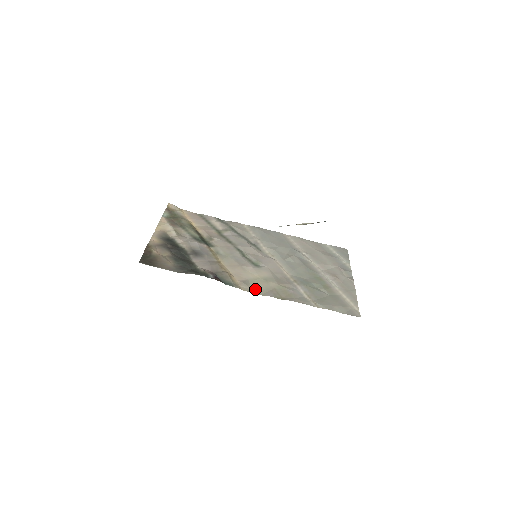
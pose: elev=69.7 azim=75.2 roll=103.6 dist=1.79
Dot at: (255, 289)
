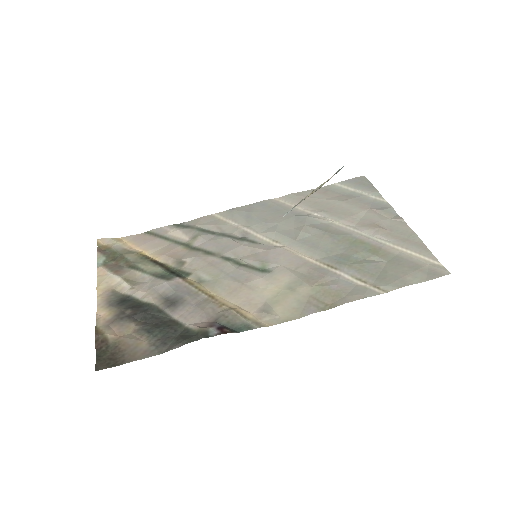
Dot at: (284, 313)
